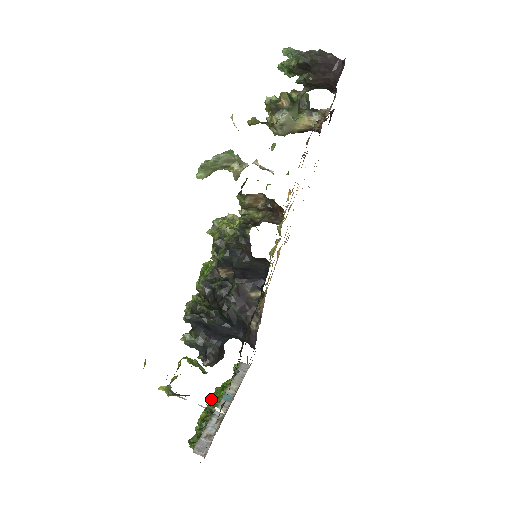
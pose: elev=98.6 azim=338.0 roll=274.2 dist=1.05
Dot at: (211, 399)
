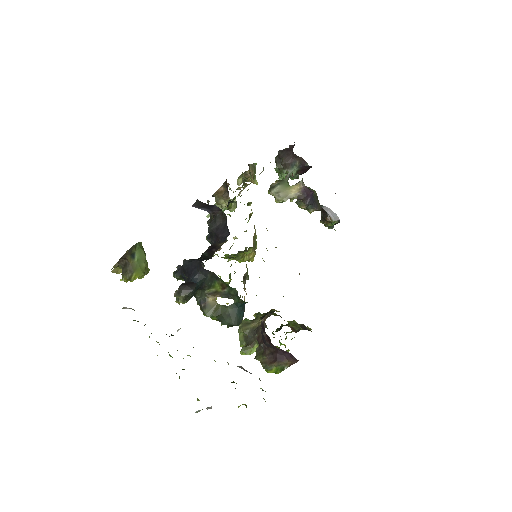
Dot at: occluded
